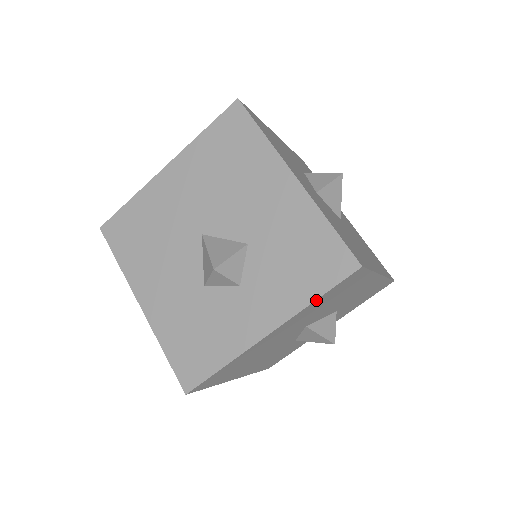
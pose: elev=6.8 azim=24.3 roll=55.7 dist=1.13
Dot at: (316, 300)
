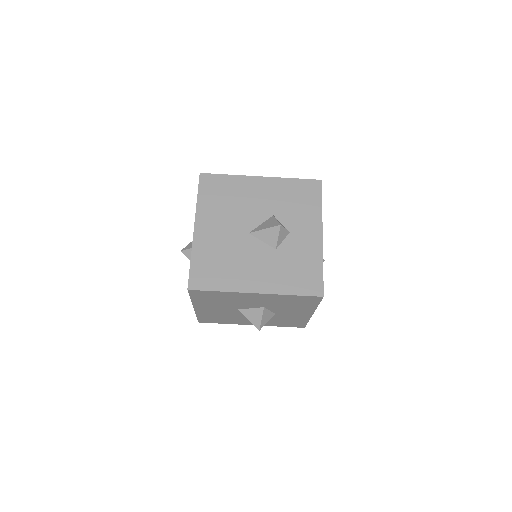
Dot at: occluded
